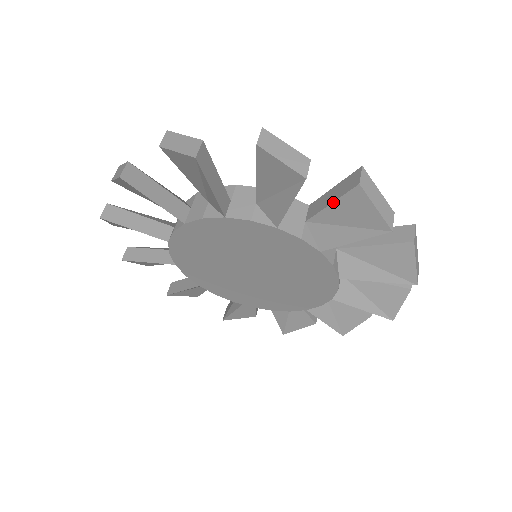
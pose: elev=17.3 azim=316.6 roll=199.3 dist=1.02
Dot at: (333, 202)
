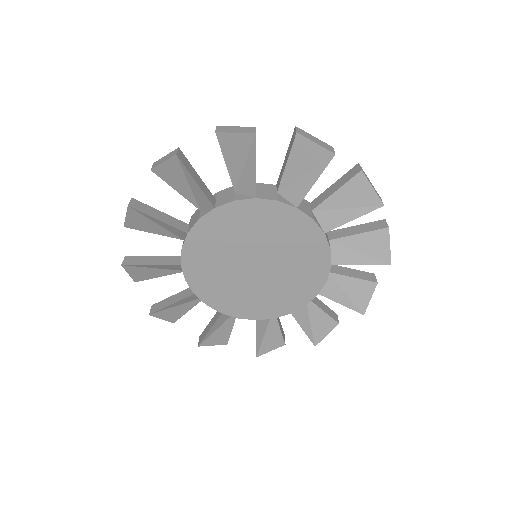
Dot at: (362, 233)
